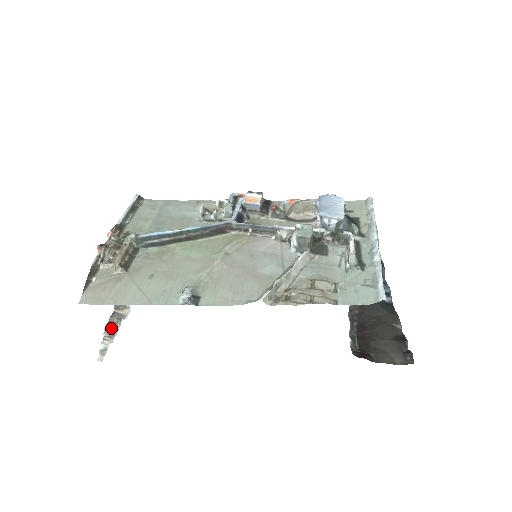
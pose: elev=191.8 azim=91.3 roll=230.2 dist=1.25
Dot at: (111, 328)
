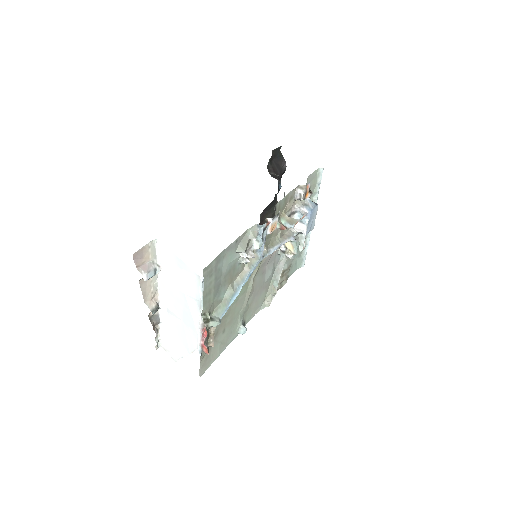
Dot at: (157, 331)
